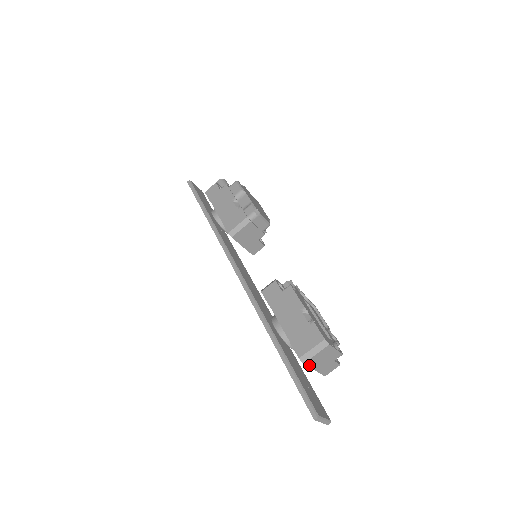
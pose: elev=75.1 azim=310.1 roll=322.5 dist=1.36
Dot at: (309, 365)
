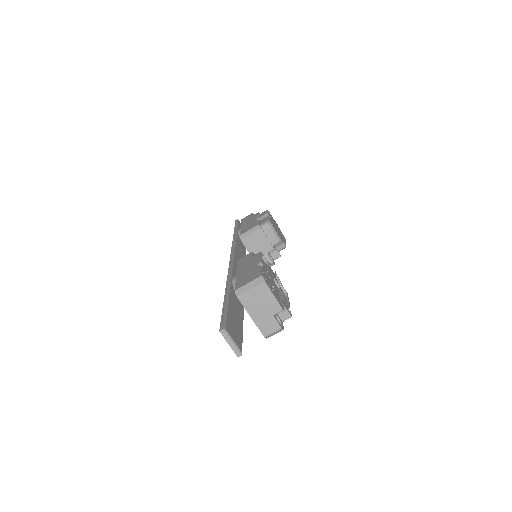
Dot at: (244, 304)
